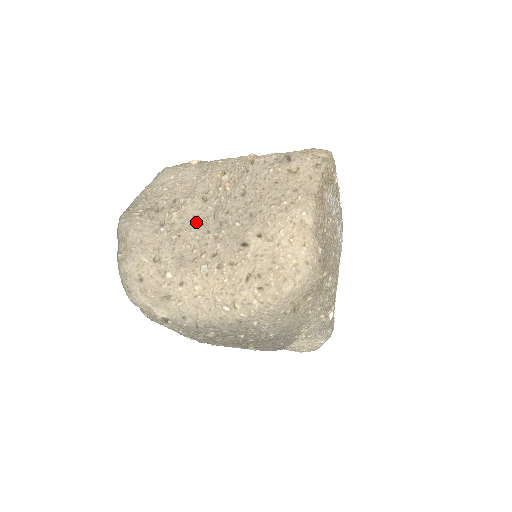
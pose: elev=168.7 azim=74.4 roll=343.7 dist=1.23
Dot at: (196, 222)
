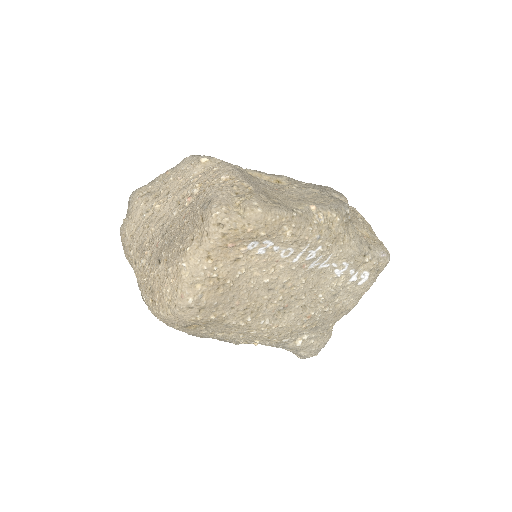
Dot at: (161, 221)
